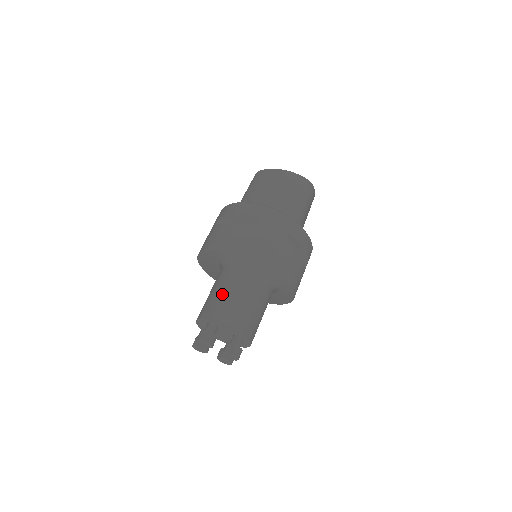
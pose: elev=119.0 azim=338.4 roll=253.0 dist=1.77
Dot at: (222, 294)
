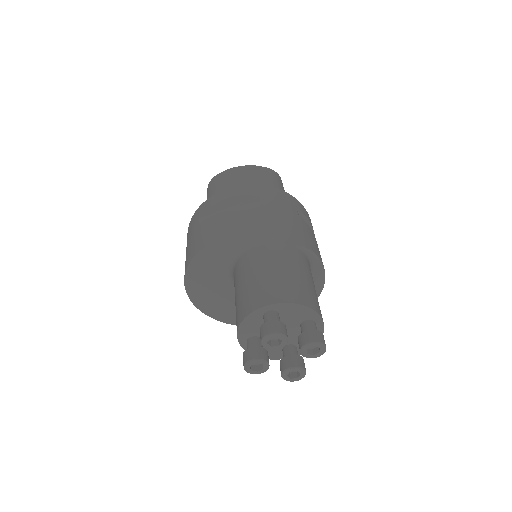
Dot at: (266, 274)
